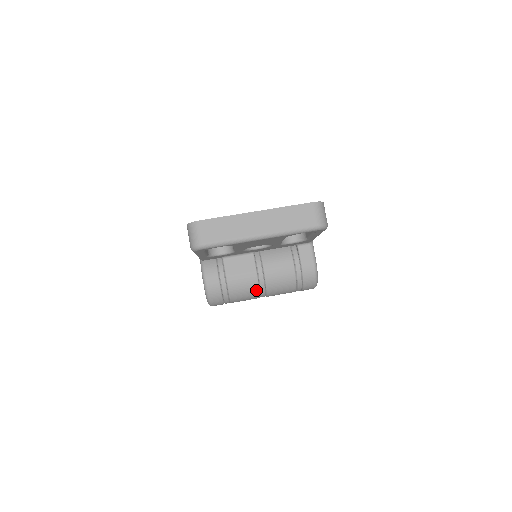
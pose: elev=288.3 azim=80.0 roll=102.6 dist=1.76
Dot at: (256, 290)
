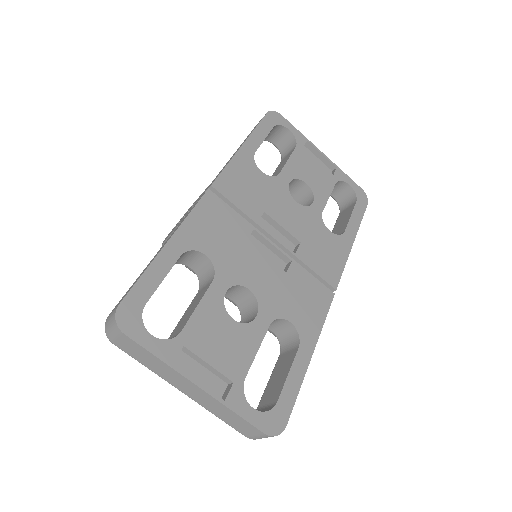
Dot at: occluded
